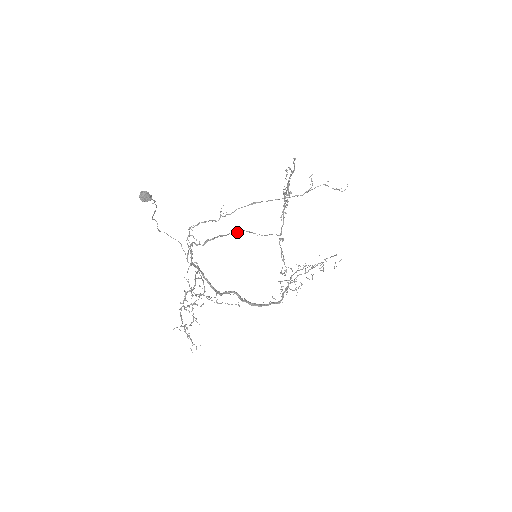
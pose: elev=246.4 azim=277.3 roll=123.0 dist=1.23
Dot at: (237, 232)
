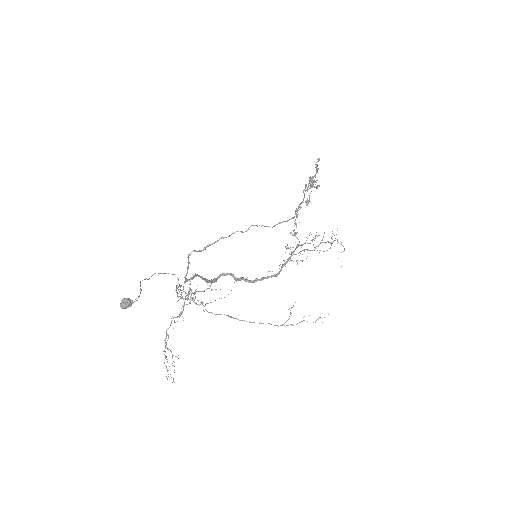
Dot at: (242, 232)
